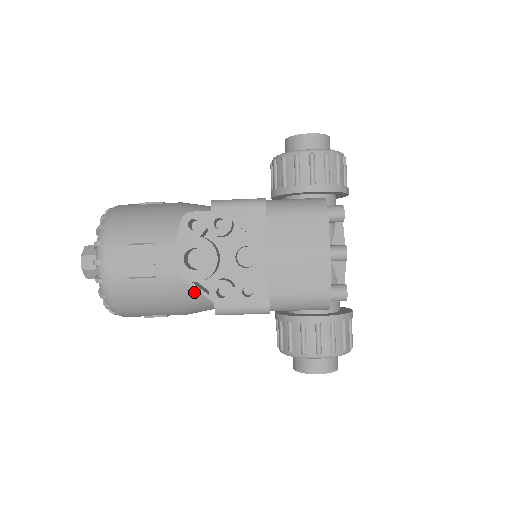
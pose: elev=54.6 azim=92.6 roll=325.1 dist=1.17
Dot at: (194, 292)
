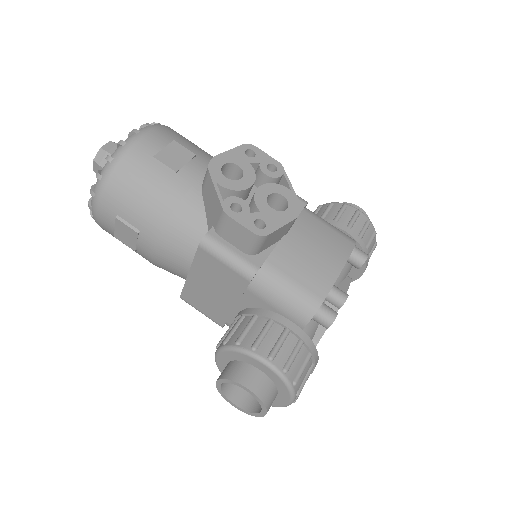
Dot at: (194, 215)
